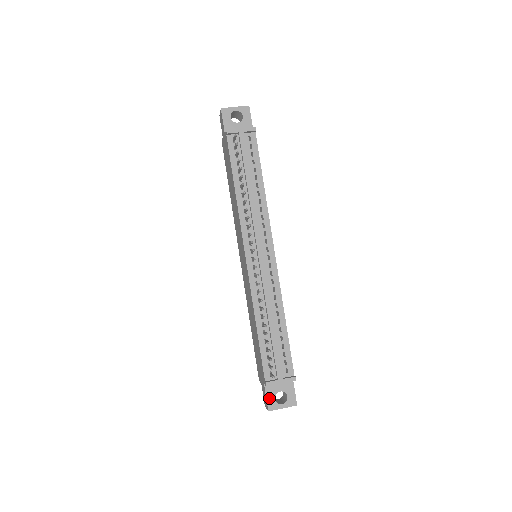
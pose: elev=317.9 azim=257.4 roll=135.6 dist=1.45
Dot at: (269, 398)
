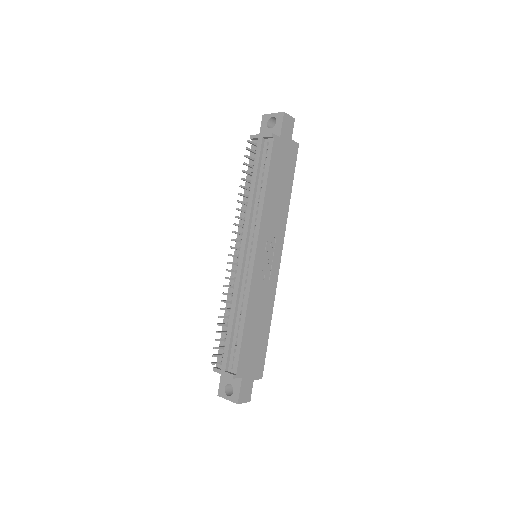
Dot at: (221, 384)
